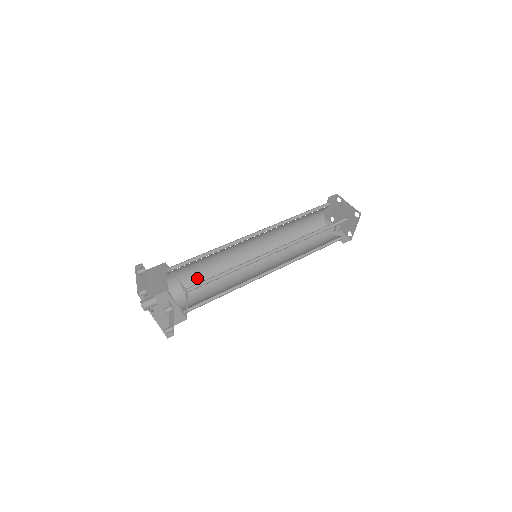
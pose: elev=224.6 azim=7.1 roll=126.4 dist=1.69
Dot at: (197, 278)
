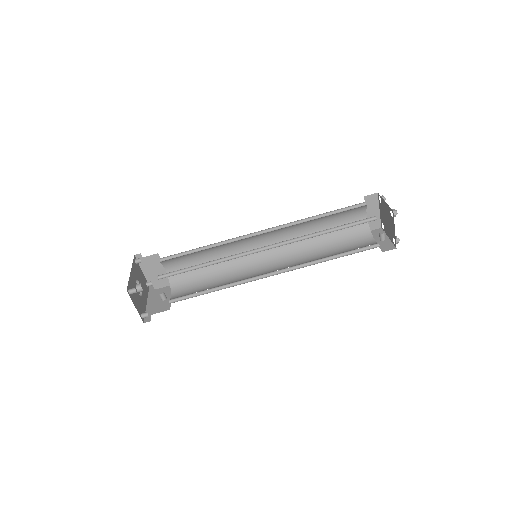
Dot at: (199, 275)
